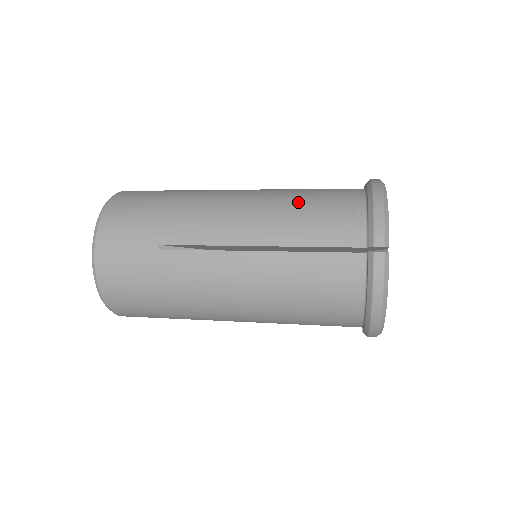
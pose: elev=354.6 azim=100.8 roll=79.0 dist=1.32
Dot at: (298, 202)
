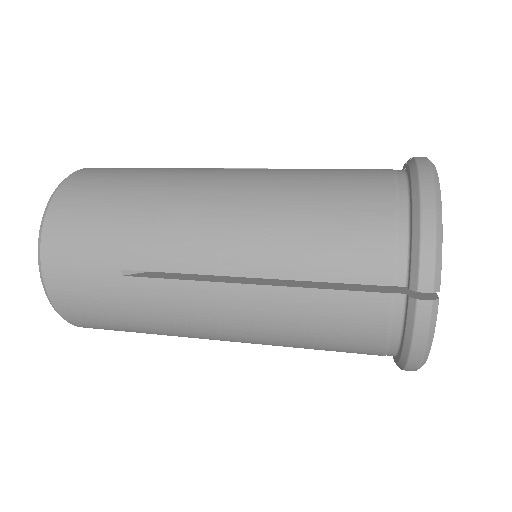
Dot at: (309, 209)
